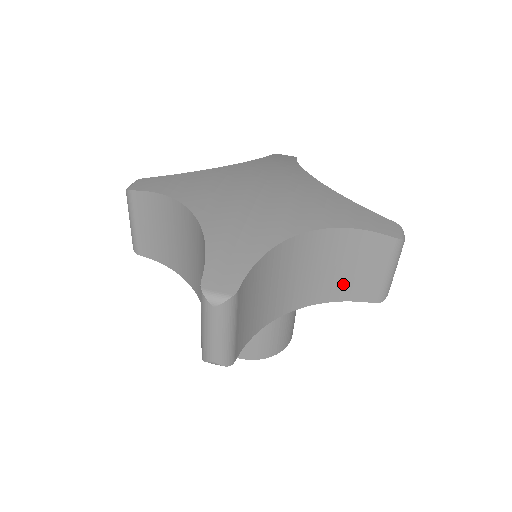
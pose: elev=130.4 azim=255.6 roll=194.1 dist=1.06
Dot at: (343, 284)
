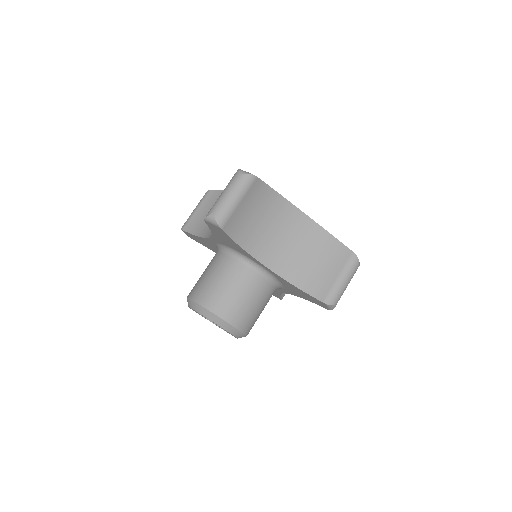
Dot at: (307, 274)
